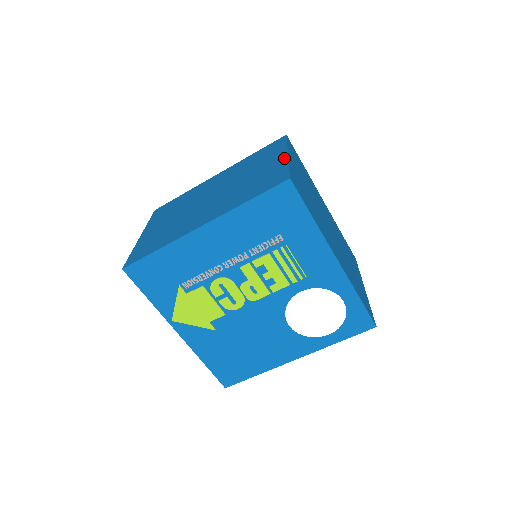
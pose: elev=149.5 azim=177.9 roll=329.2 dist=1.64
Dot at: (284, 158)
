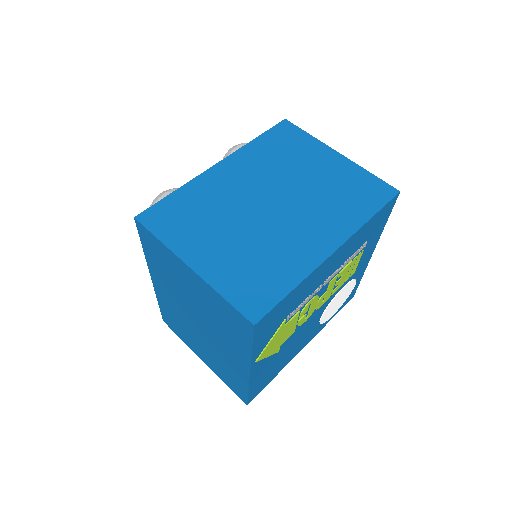
Dot at: (344, 159)
